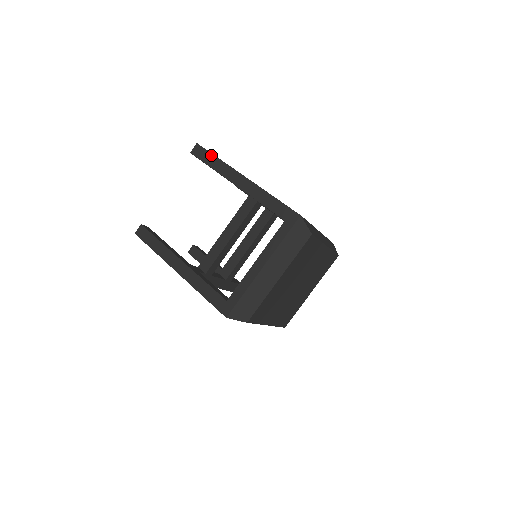
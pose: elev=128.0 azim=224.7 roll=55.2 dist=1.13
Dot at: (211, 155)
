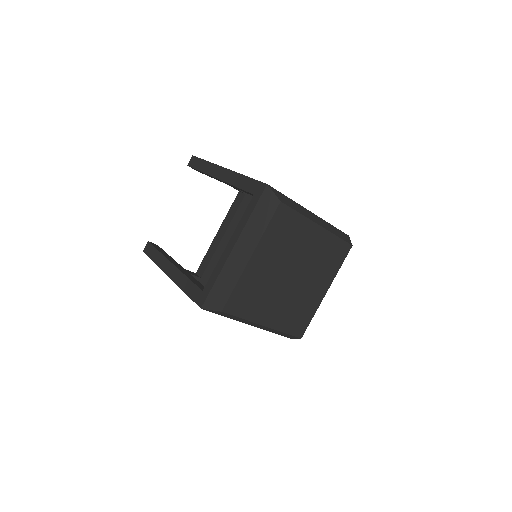
Dot at: (201, 160)
